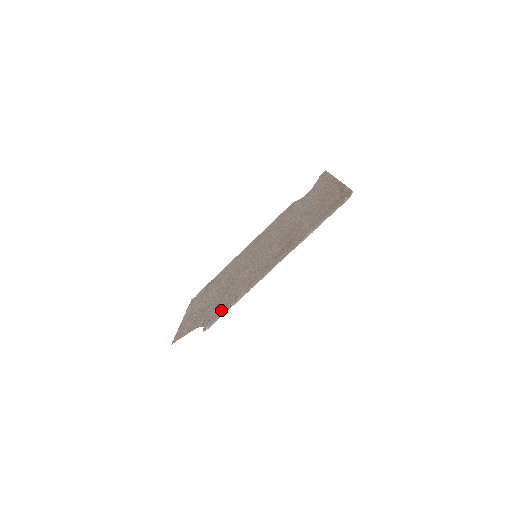
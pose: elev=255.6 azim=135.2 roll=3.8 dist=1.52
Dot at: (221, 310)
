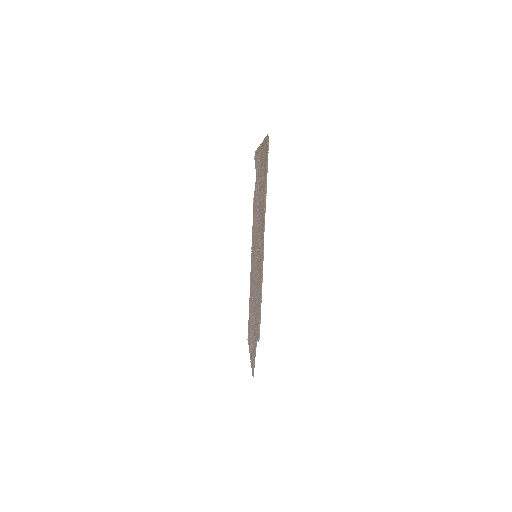
Dot at: occluded
